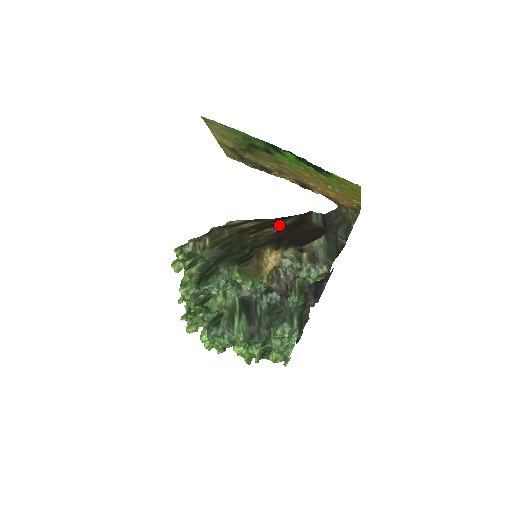
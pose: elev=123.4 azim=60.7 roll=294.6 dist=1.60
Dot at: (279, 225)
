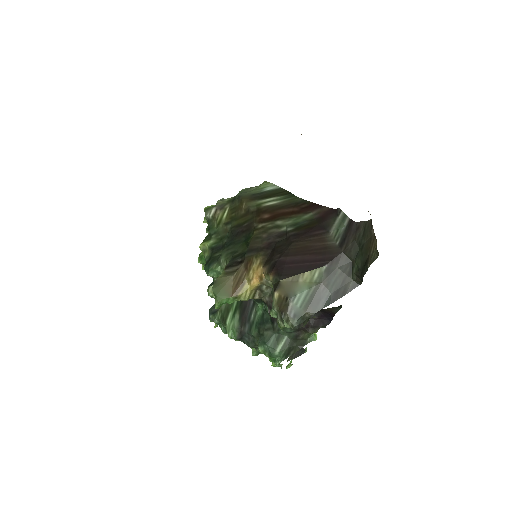
Dot at: (295, 219)
